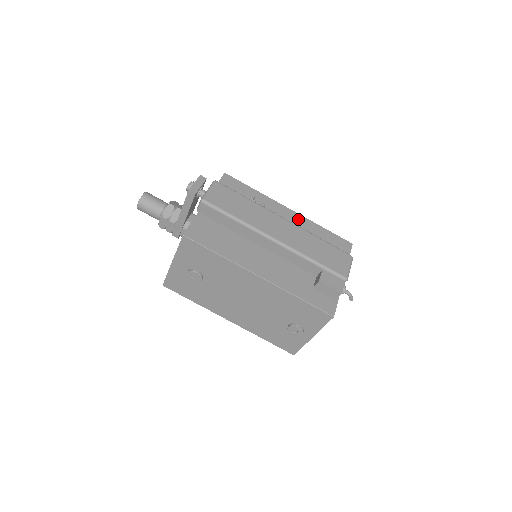
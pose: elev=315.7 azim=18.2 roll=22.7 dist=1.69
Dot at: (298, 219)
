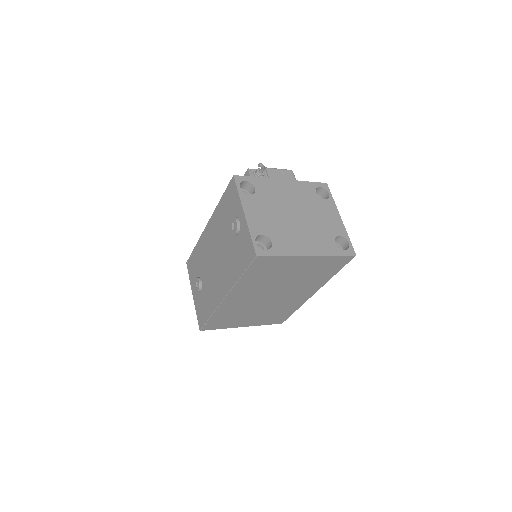
Dot at: occluded
